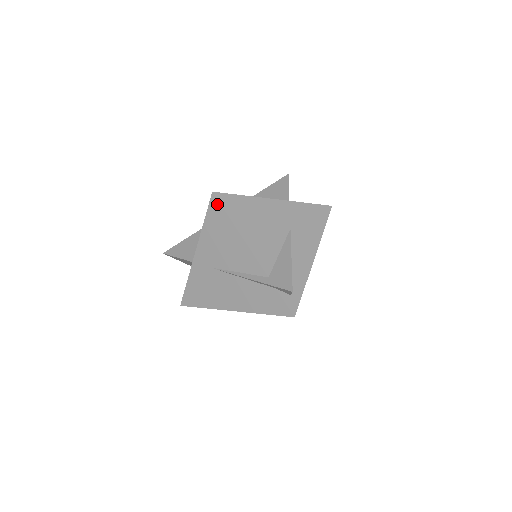
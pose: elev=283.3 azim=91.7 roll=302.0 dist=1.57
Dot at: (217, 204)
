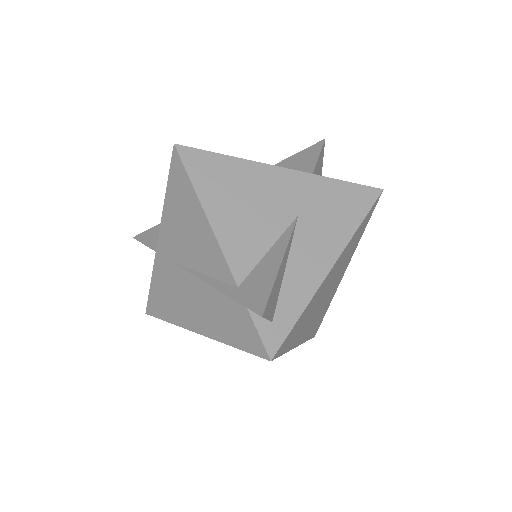
Dot at: (179, 163)
